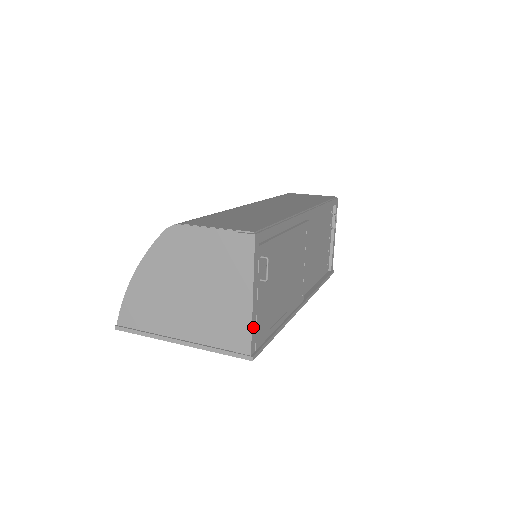
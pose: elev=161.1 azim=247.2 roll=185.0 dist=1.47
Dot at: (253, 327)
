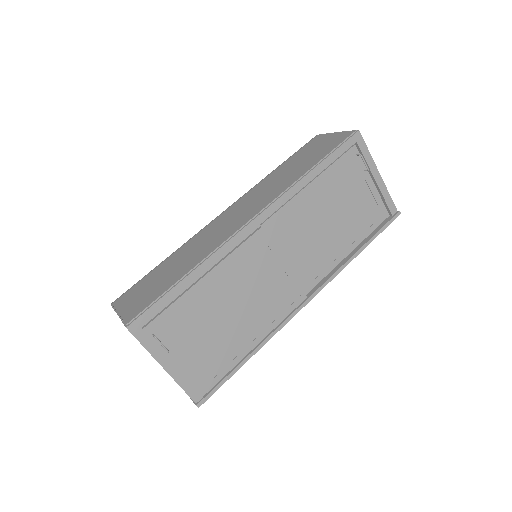
Dot at: (183, 385)
